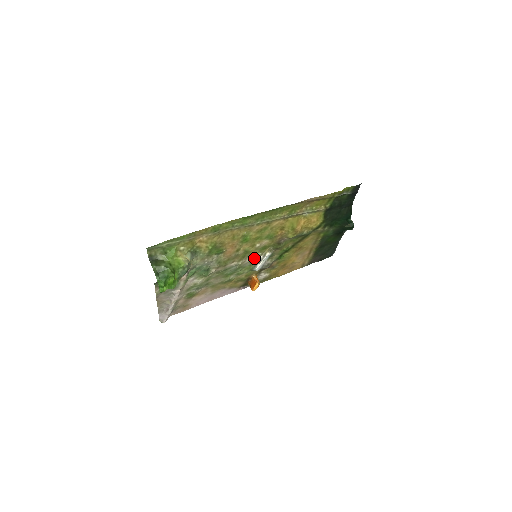
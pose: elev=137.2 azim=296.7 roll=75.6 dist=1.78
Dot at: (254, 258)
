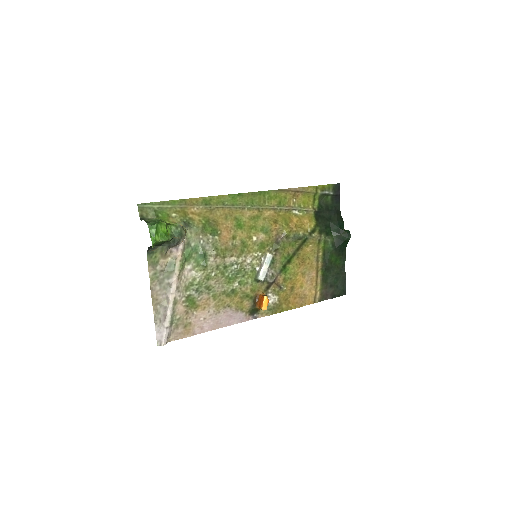
Dot at: (255, 261)
